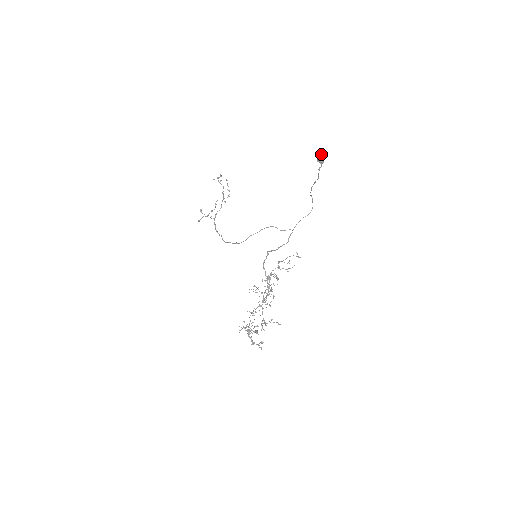
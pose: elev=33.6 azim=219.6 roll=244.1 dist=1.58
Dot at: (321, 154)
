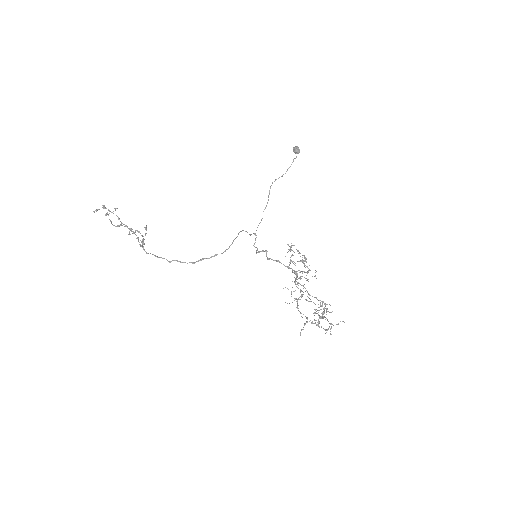
Dot at: (297, 146)
